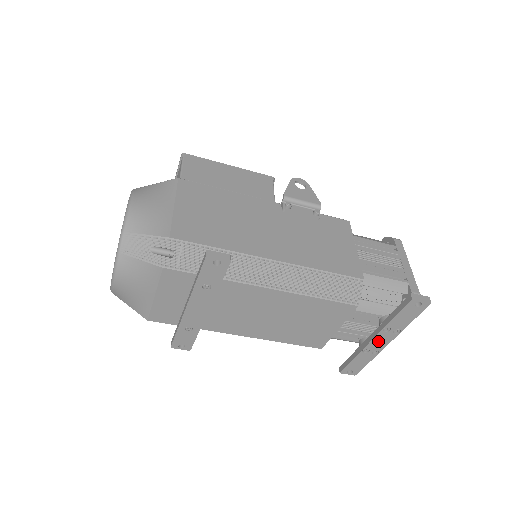
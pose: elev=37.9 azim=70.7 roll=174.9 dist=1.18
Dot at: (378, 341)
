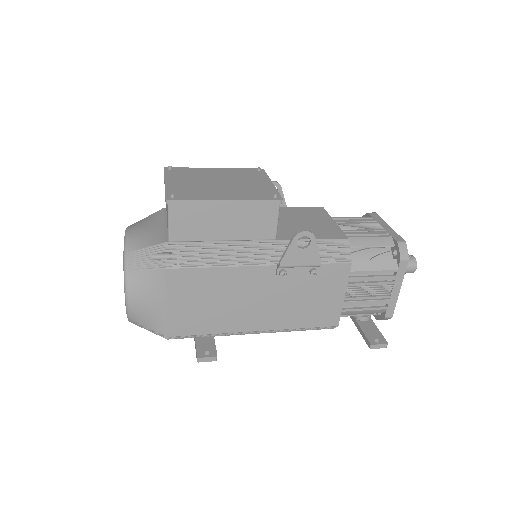
Dot at: occluded
